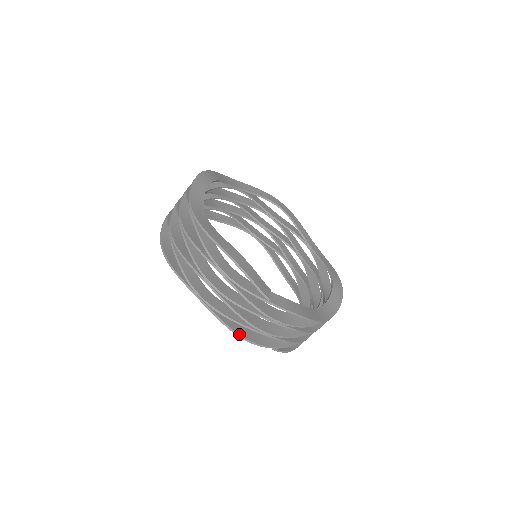
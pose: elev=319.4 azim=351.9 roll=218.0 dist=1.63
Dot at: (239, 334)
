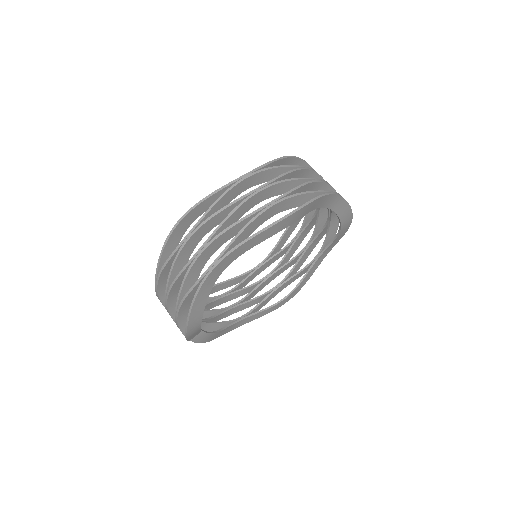
Dot at: occluded
